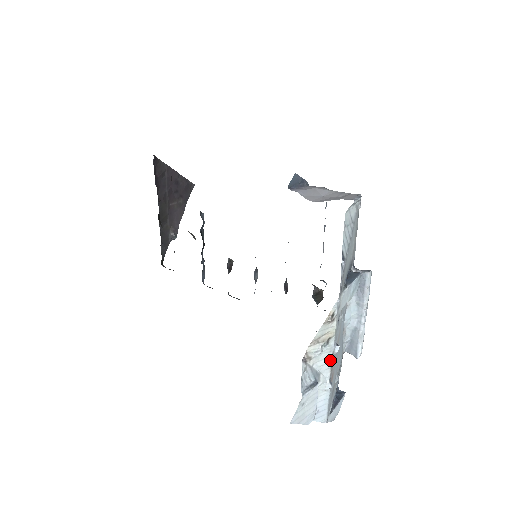
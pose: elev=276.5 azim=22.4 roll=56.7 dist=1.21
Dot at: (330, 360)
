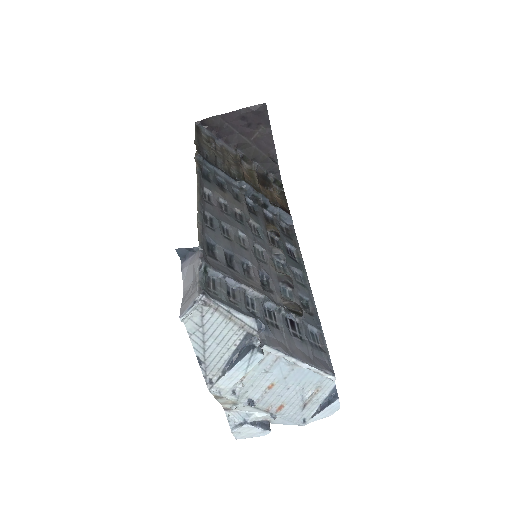
Dot at: (254, 408)
